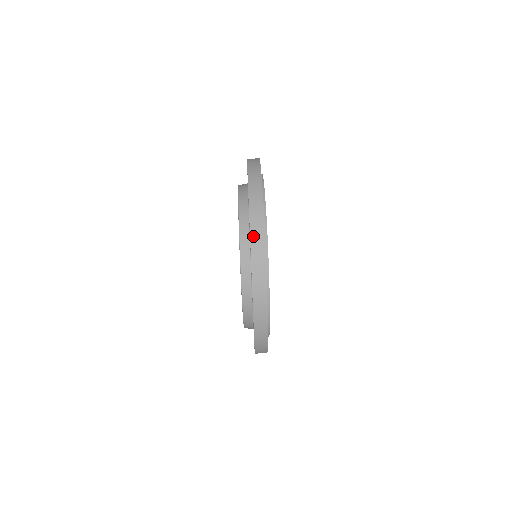
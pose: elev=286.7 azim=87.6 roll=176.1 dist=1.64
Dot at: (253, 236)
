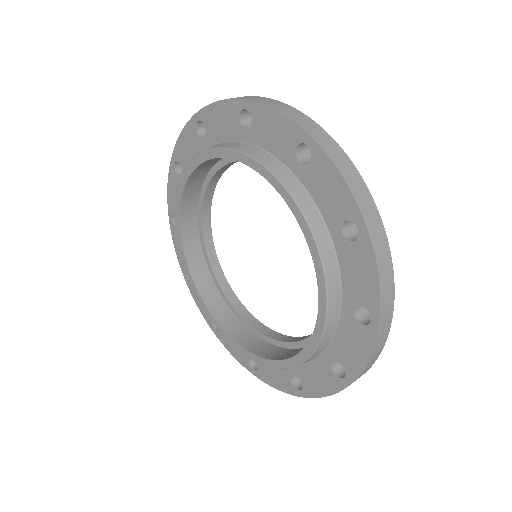
Dot at: (338, 164)
